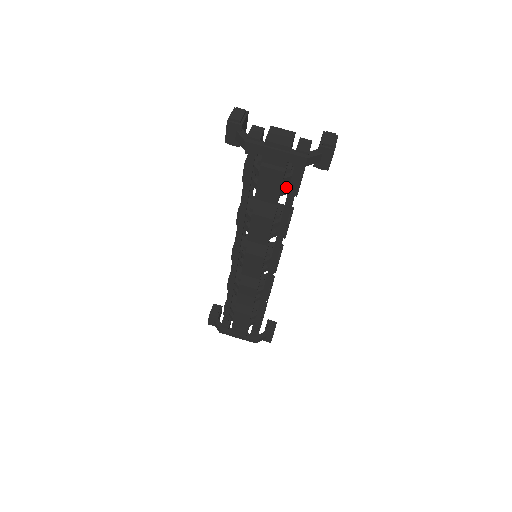
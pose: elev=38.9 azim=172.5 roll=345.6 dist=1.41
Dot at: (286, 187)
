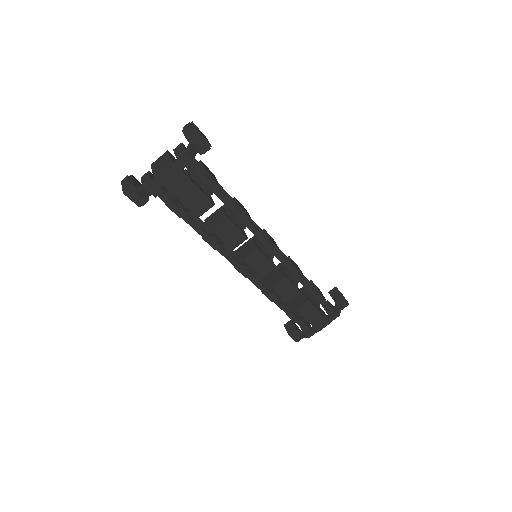
Dot at: (206, 188)
